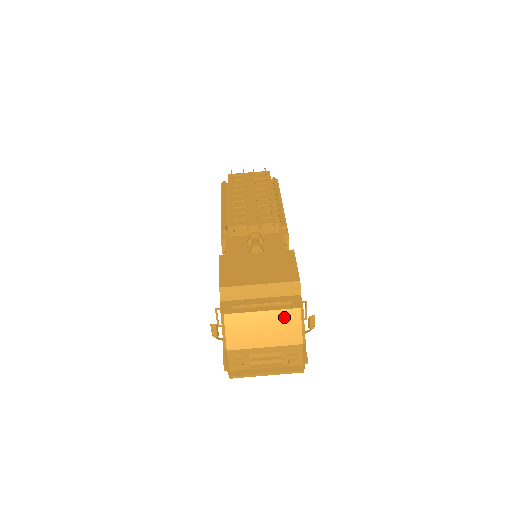
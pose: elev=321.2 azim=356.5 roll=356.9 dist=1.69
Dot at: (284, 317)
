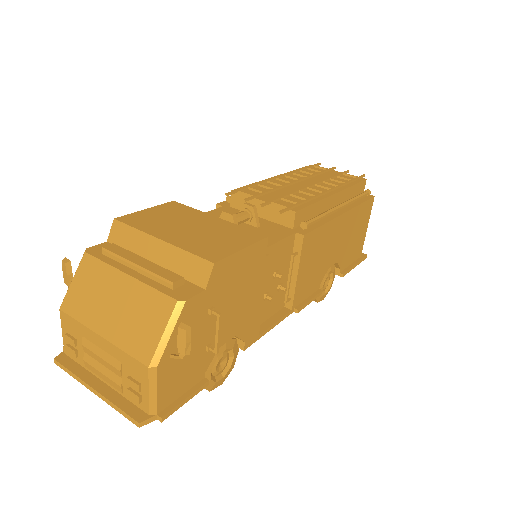
Dot at: (149, 302)
